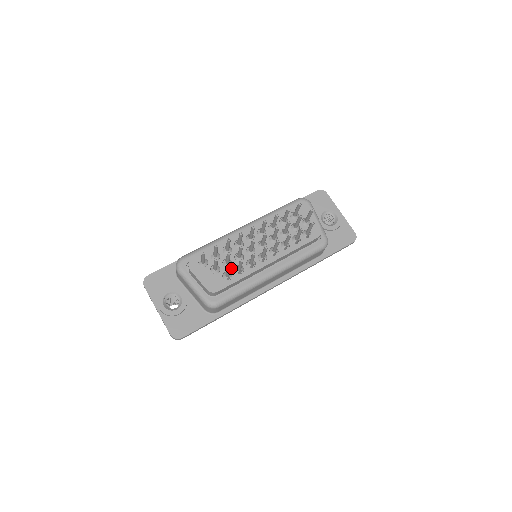
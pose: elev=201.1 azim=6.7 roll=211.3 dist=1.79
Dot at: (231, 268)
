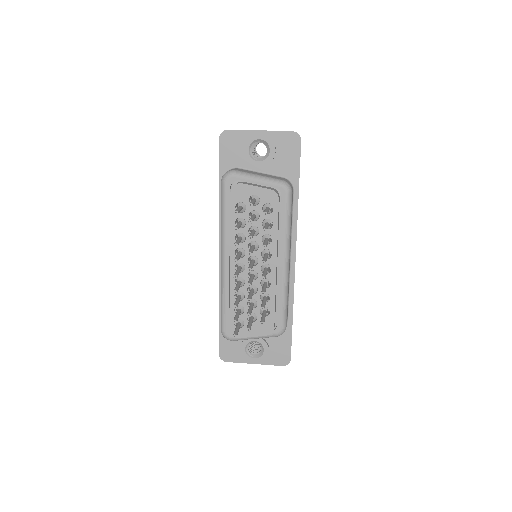
Dot at: (259, 304)
